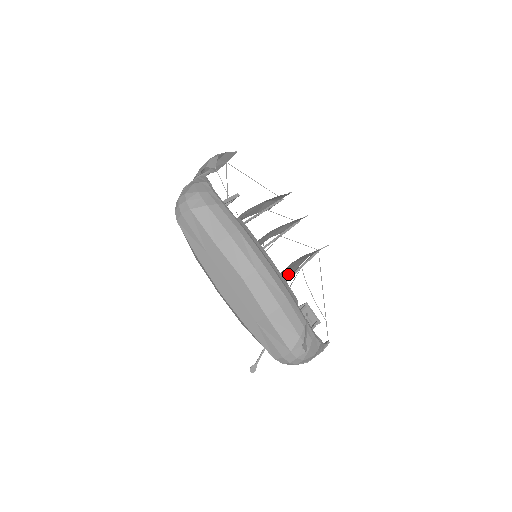
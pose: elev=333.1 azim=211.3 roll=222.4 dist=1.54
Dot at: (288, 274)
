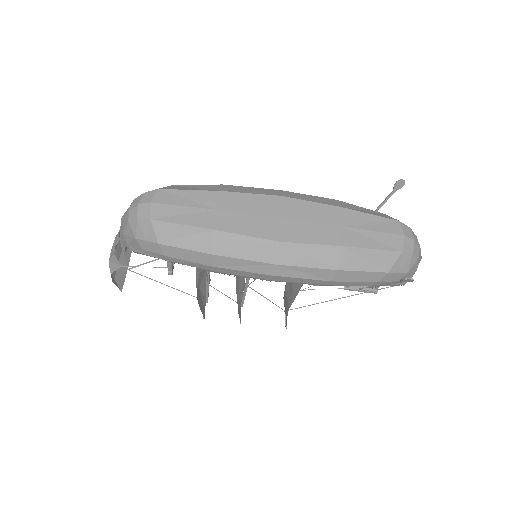
Dot at: occluded
